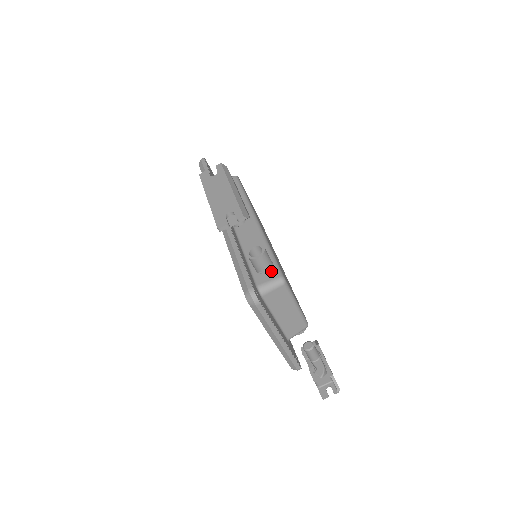
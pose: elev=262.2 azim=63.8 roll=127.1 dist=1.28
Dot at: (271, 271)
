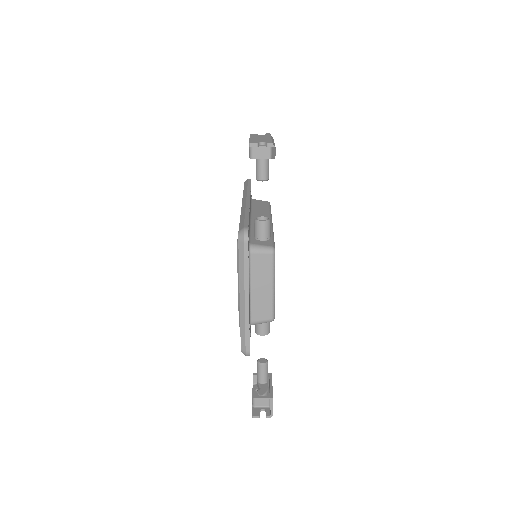
Dot at: (267, 242)
